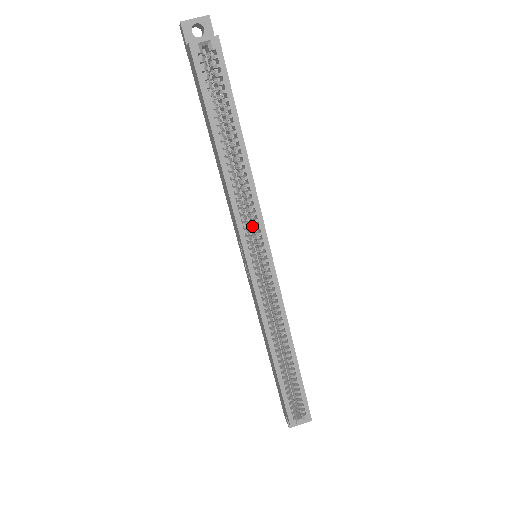
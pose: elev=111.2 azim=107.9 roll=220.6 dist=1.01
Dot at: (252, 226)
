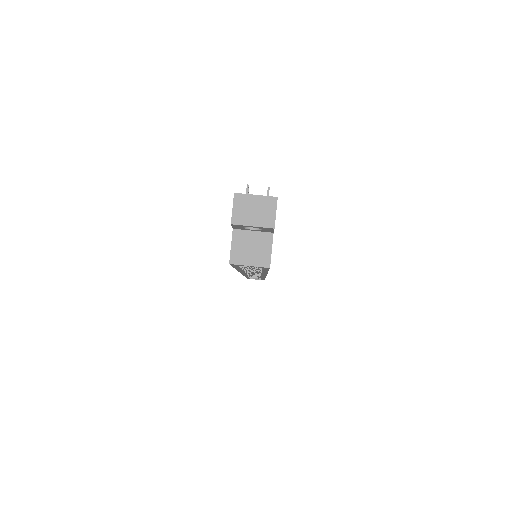
Dot at: occluded
